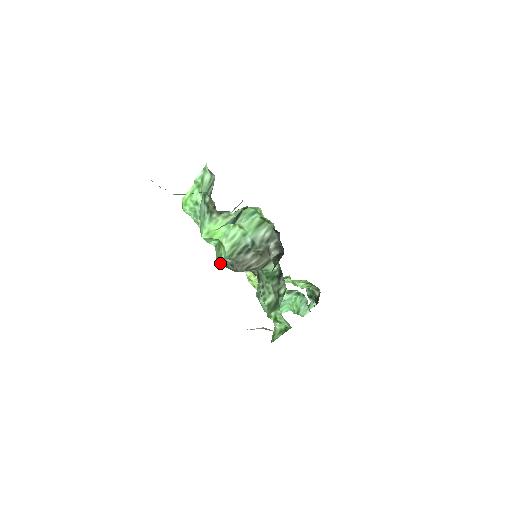
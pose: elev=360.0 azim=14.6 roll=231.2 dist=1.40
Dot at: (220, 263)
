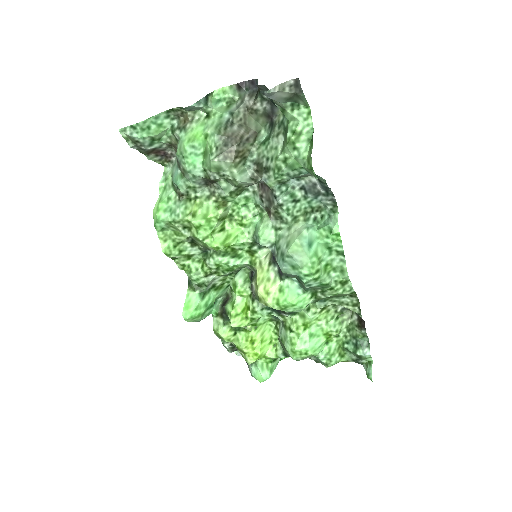
Dot at: (214, 157)
